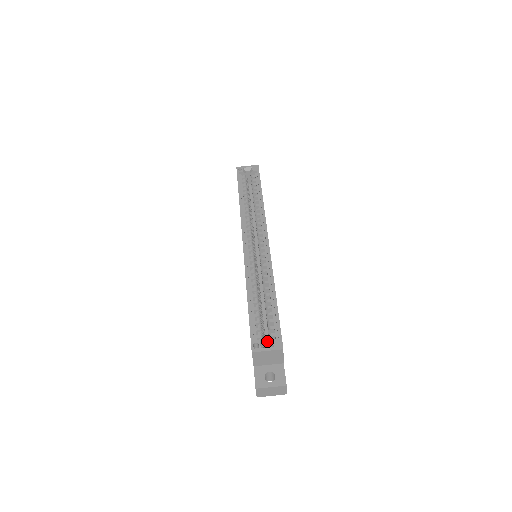
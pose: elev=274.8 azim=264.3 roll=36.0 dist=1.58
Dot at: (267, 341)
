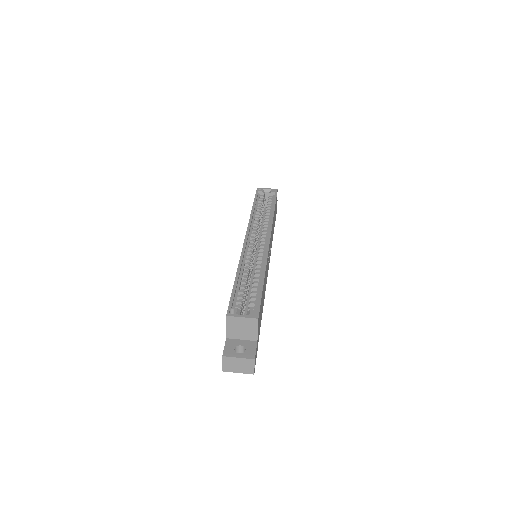
Dot at: occluded
